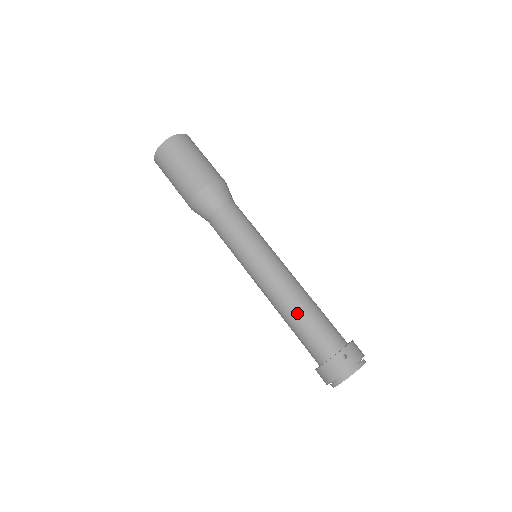
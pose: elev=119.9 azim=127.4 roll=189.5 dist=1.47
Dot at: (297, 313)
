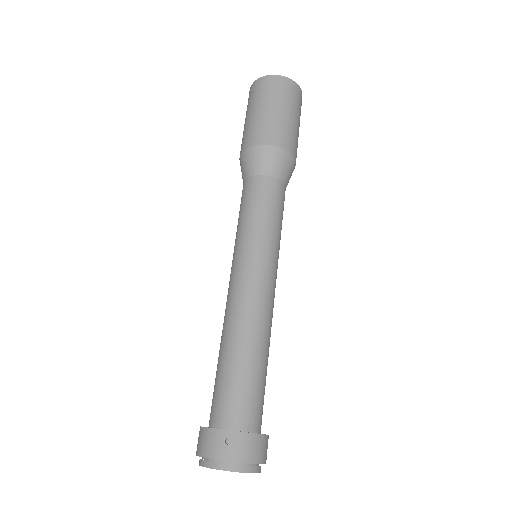
Dot at: (230, 347)
